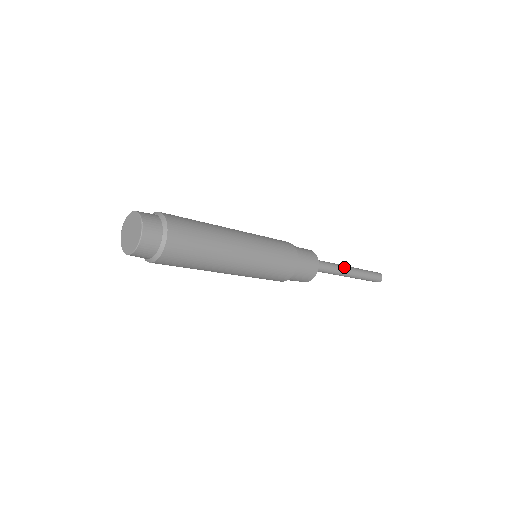
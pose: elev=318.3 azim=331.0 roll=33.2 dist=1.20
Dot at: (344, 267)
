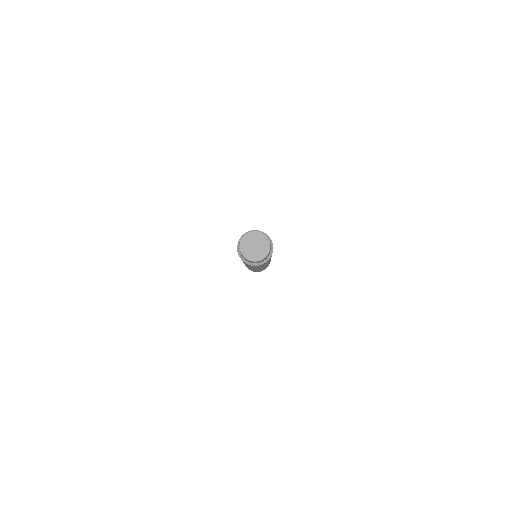
Dot at: occluded
